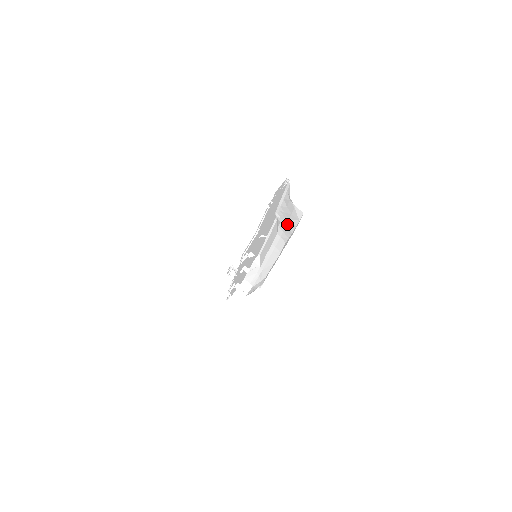
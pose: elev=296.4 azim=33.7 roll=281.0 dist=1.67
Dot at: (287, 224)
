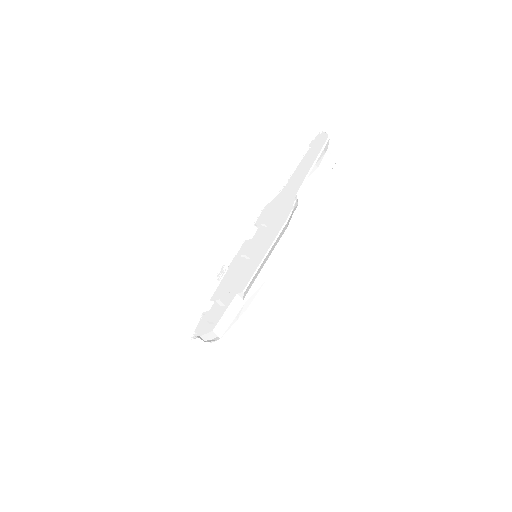
Dot at: (308, 197)
